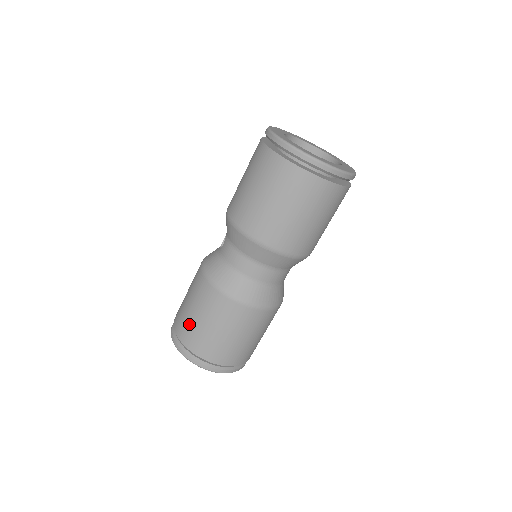
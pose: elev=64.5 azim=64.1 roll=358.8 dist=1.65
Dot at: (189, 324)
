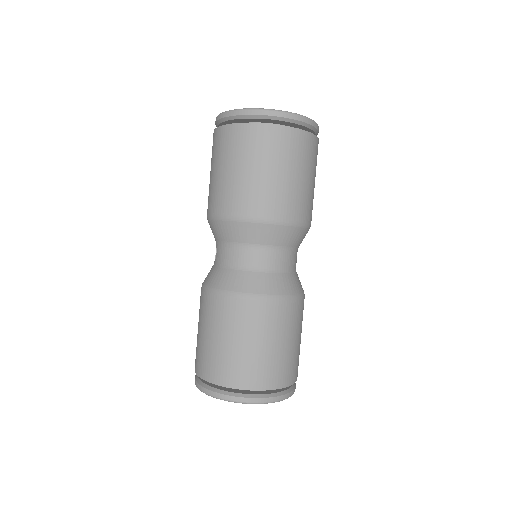
Dot at: (211, 355)
